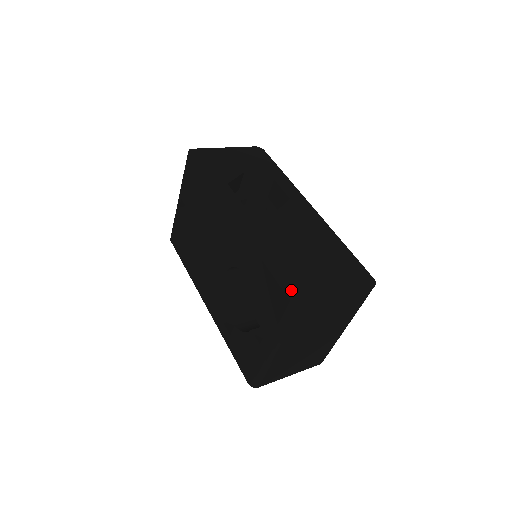
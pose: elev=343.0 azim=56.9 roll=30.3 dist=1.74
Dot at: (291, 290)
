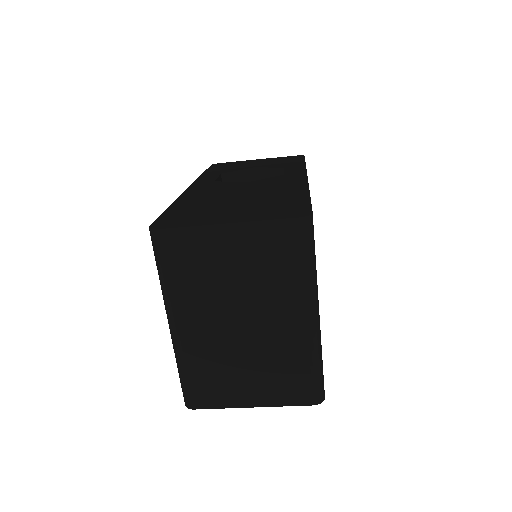
Dot at: (166, 220)
